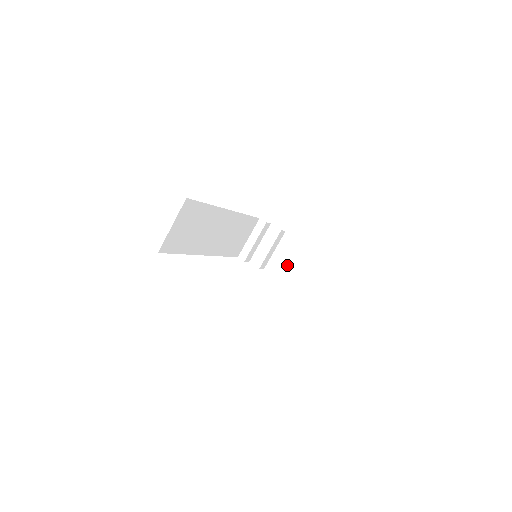
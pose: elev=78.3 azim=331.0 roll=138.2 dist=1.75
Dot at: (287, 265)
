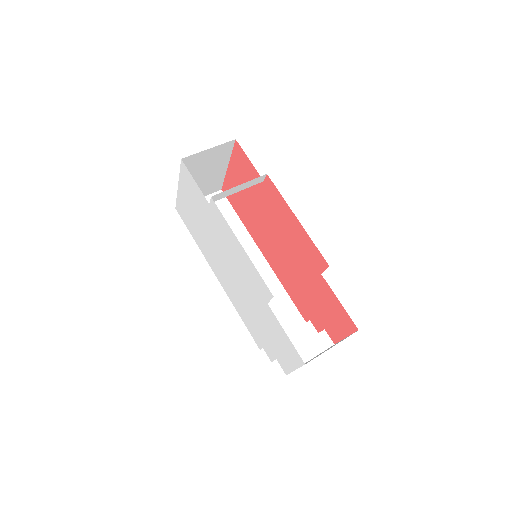
Dot at: (313, 358)
